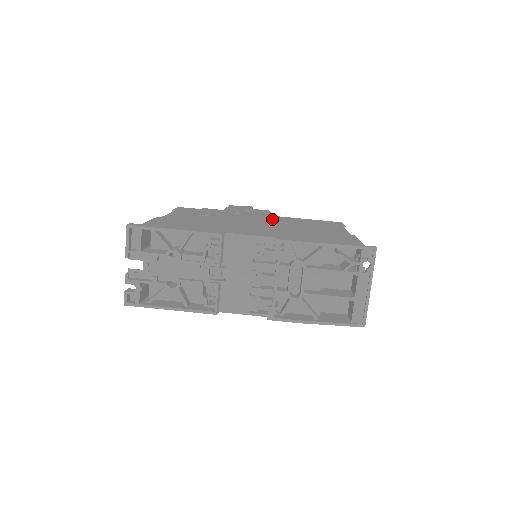
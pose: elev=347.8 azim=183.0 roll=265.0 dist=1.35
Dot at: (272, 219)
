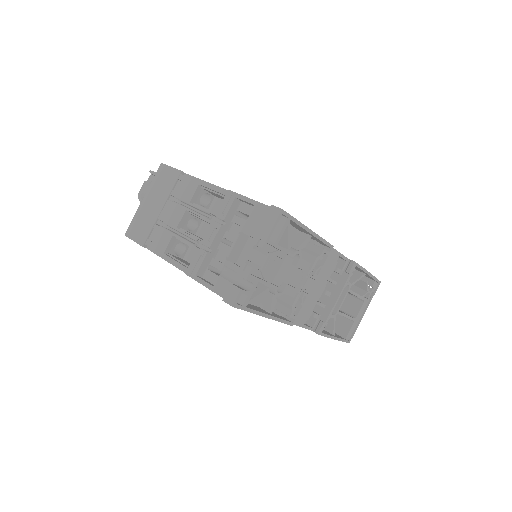
Dot at: occluded
